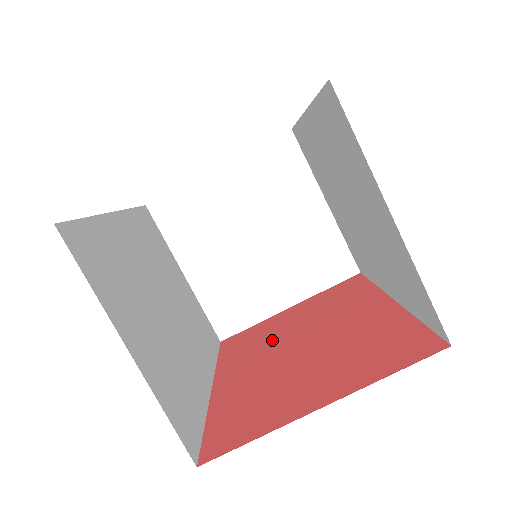
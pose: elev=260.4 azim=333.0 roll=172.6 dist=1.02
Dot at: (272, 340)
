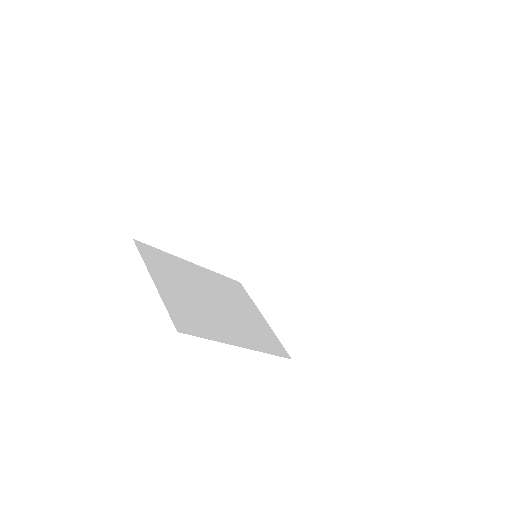
Dot at: occluded
